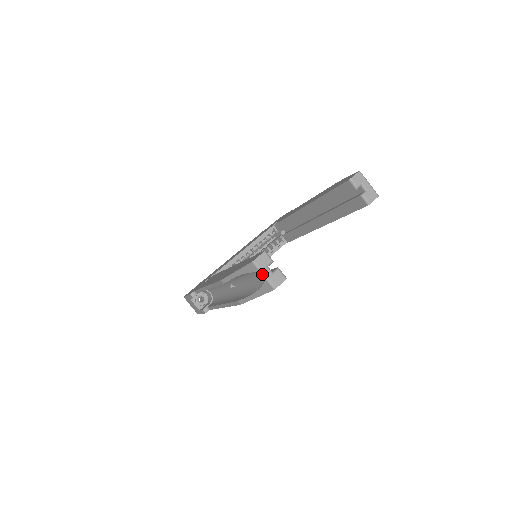
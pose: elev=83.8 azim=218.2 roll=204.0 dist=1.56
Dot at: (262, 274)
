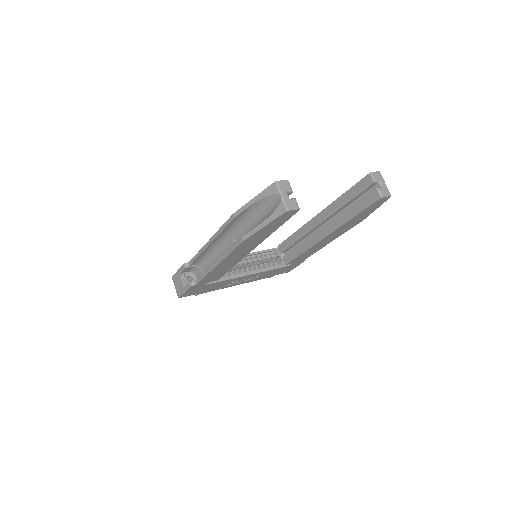
Dot at: (280, 194)
